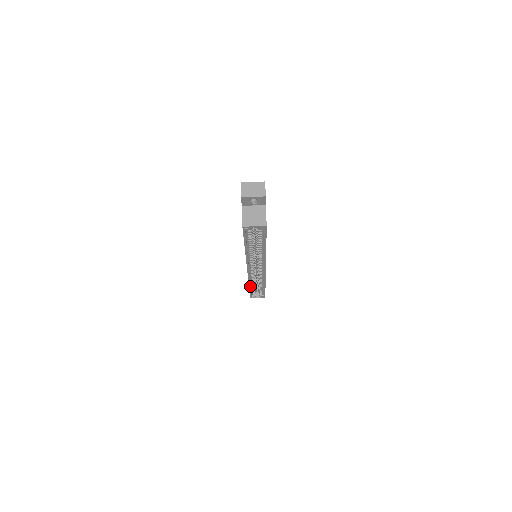
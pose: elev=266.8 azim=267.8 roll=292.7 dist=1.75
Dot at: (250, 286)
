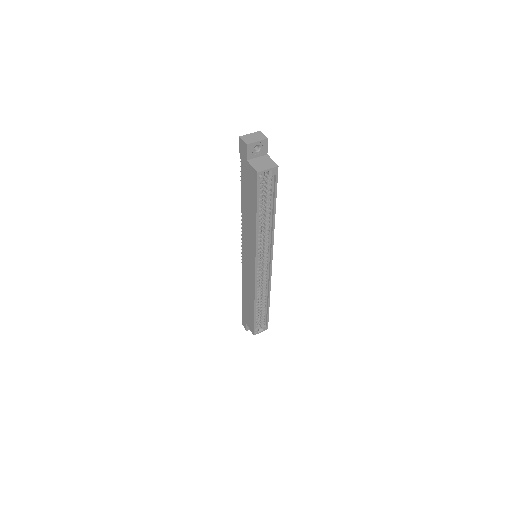
Dot at: (255, 306)
